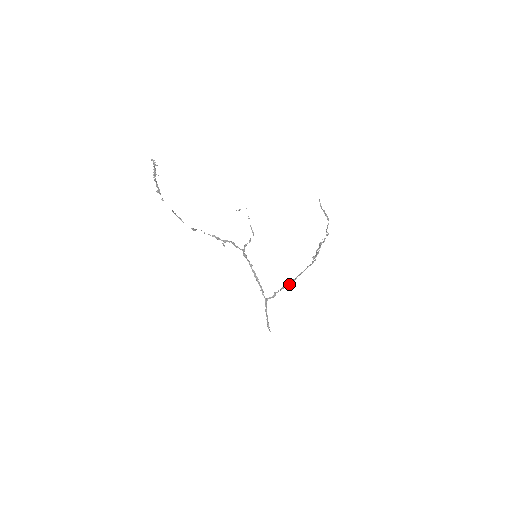
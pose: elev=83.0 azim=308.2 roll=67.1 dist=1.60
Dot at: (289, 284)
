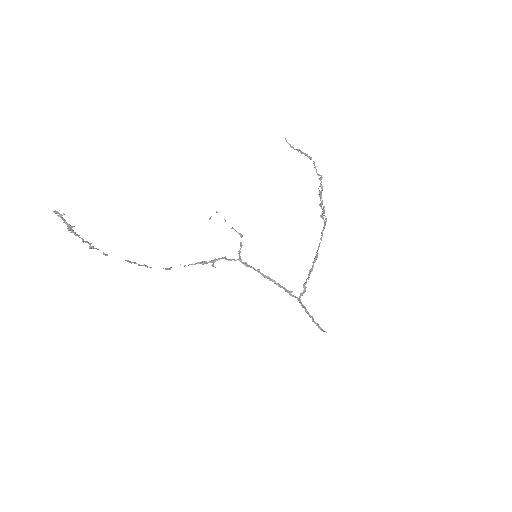
Dot at: (313, 265)
